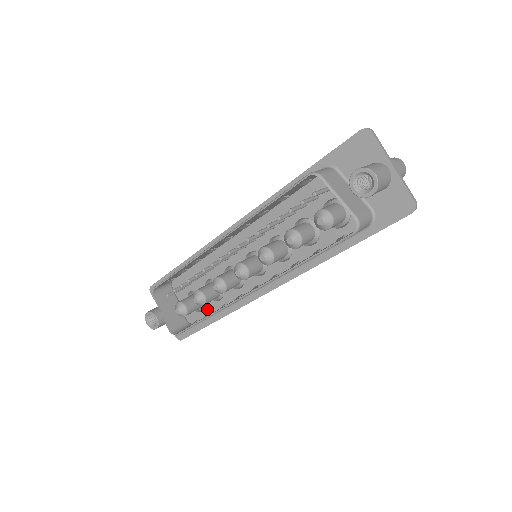
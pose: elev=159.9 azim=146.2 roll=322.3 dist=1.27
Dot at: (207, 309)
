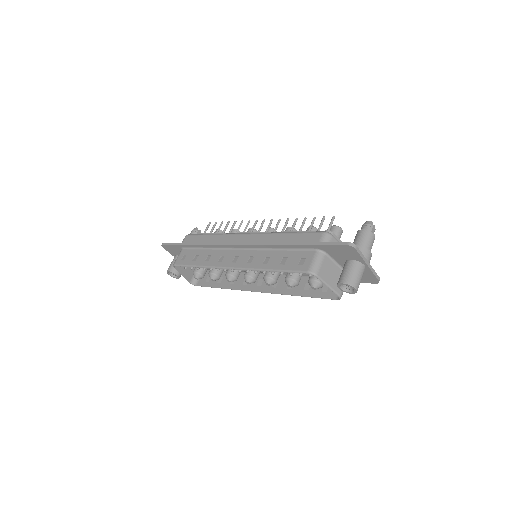
Dot at: occluded
